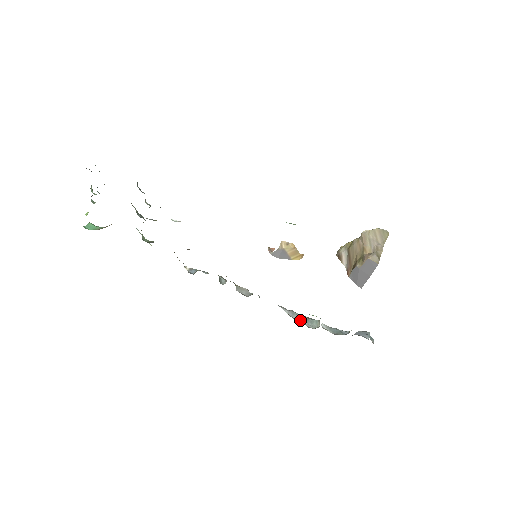
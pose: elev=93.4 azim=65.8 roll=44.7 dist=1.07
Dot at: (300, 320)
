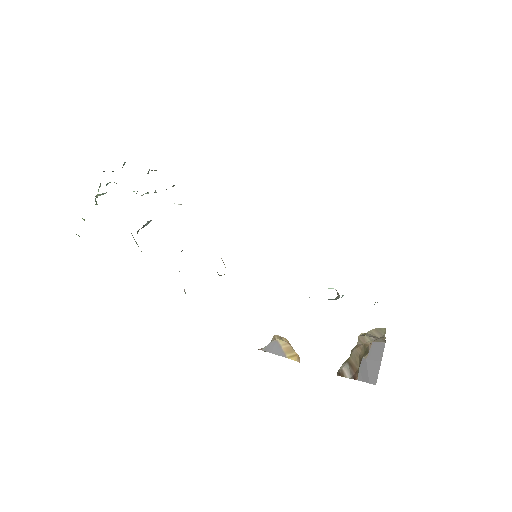
Dot at: occluded
